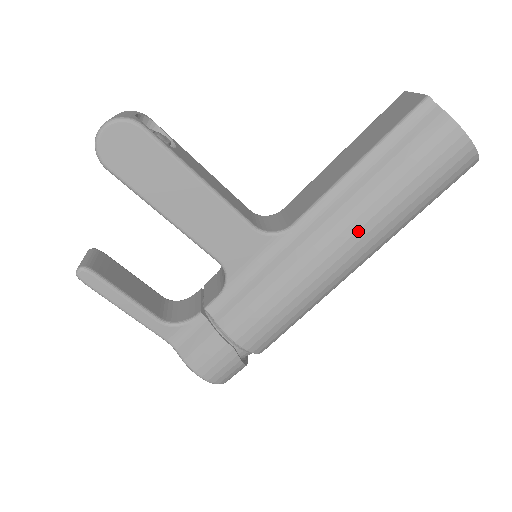
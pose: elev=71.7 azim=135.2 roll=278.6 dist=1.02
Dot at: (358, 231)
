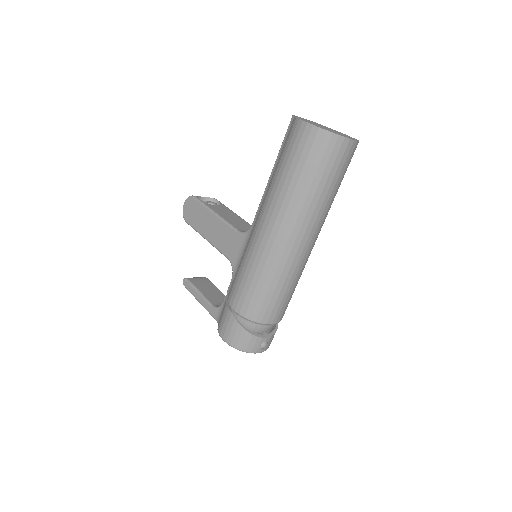
Dot at: (270, 209)
